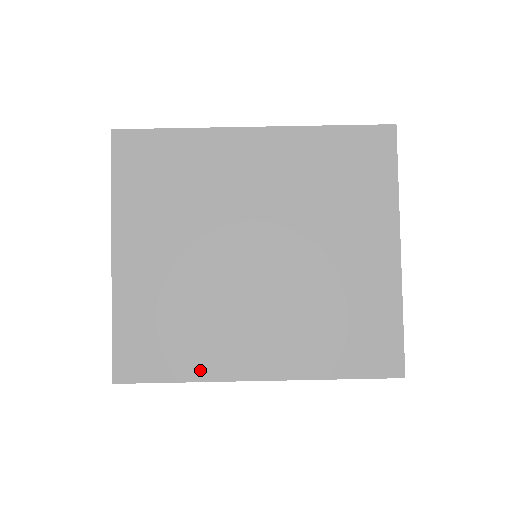
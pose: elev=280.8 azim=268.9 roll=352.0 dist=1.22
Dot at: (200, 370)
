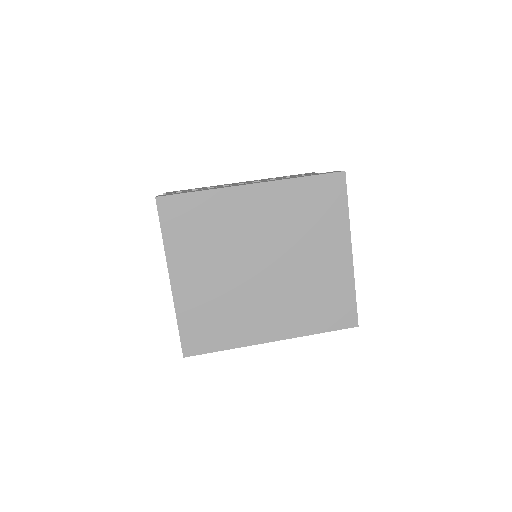
Dot at: (237, 341)
